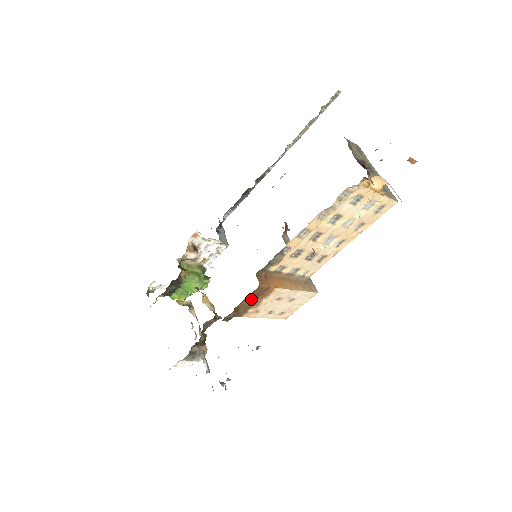
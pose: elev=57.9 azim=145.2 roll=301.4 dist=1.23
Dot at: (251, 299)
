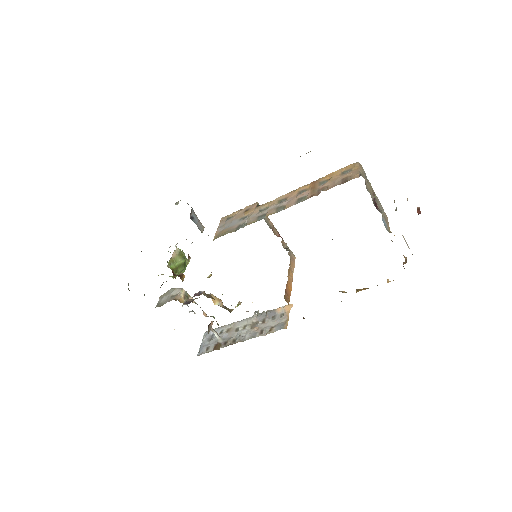
Dot at: occluded
